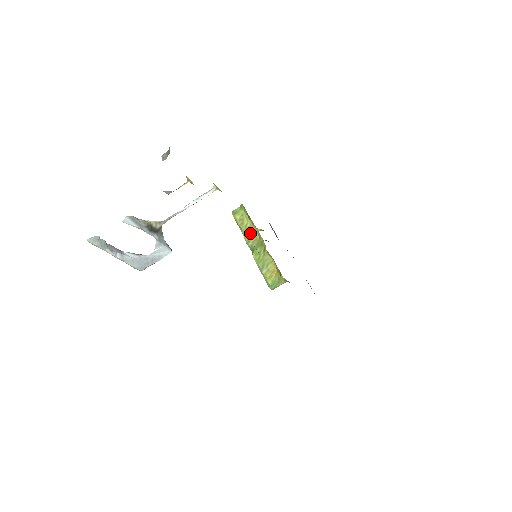
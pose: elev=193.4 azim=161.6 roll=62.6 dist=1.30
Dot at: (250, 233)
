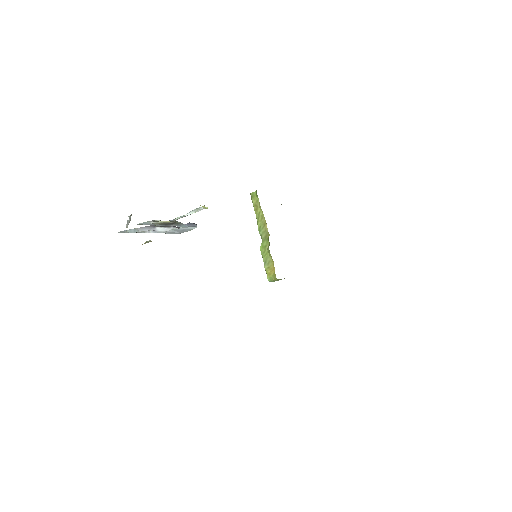
Dot at: (261, 222)
